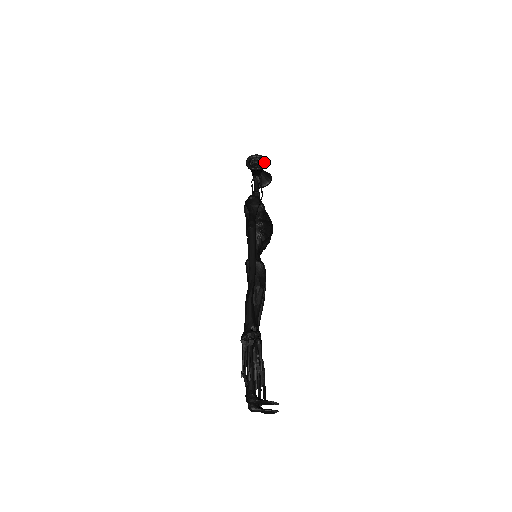
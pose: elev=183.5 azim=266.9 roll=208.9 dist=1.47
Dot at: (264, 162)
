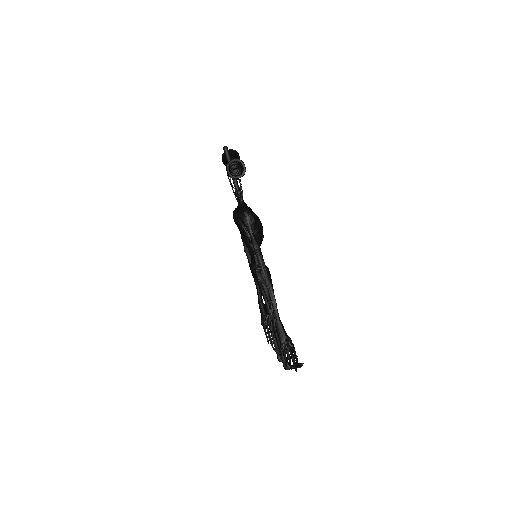
Dot at: (244, 168)
